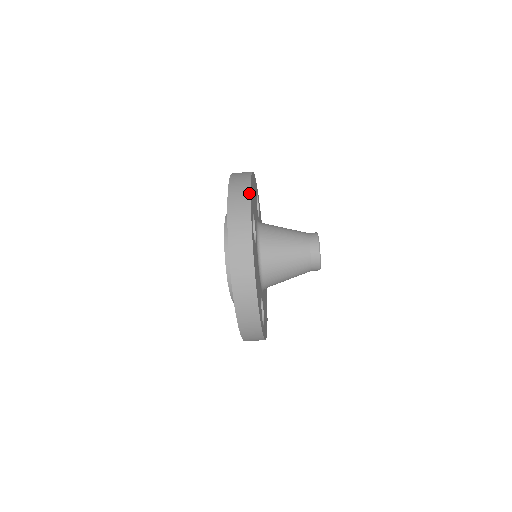
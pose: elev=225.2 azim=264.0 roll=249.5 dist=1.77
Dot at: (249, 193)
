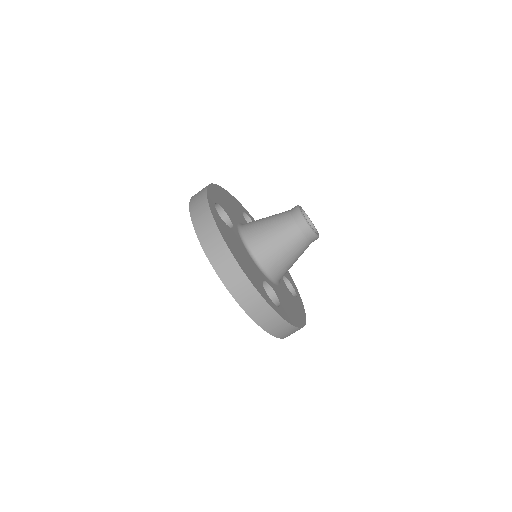
Dot at: (206, 188)
